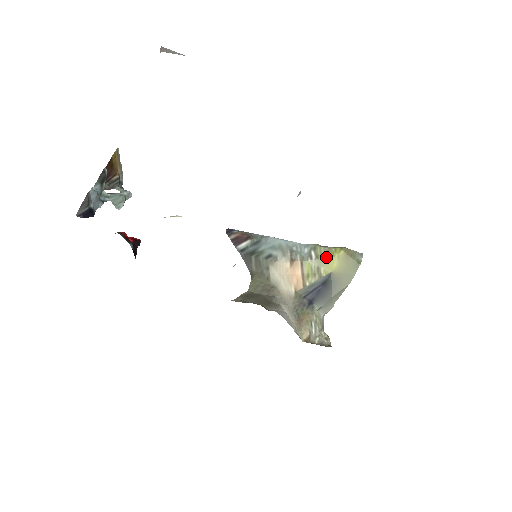
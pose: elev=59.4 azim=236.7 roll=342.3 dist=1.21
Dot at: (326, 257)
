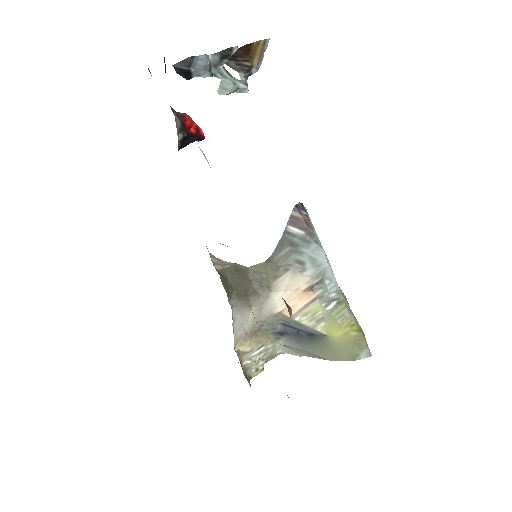
Dot at: (338, 320)
